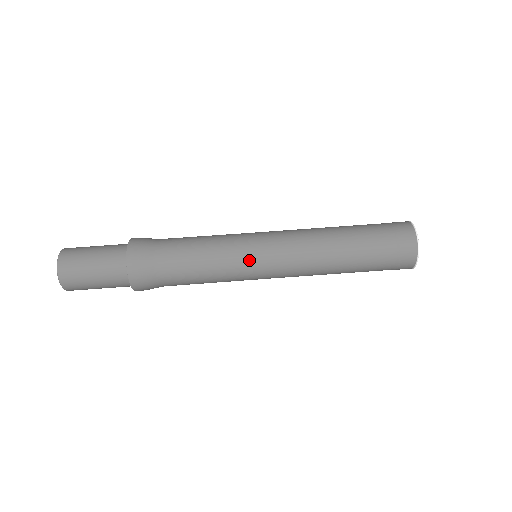
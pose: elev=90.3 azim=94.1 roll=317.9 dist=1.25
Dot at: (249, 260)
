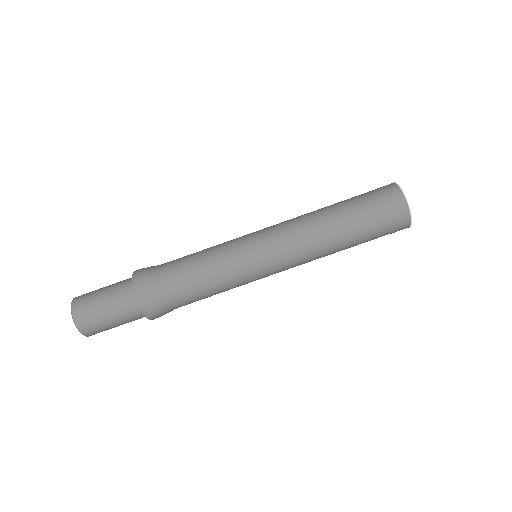
Dot at: (255, 275)
